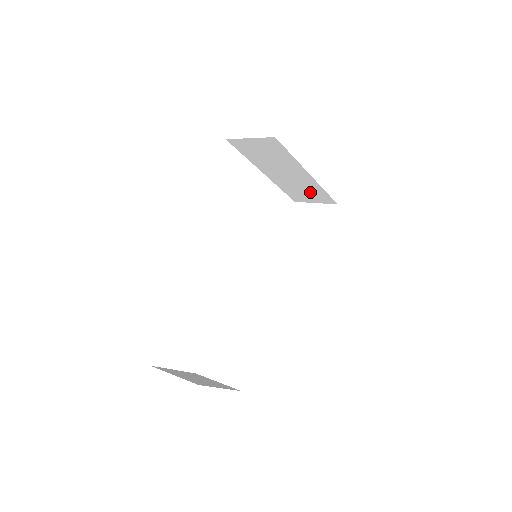
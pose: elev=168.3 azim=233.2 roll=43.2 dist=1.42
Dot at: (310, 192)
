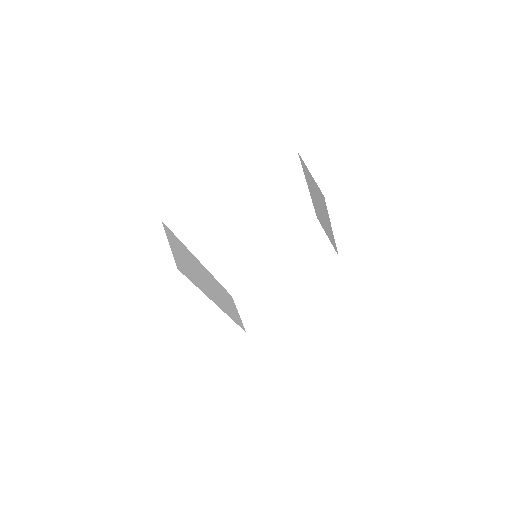
Dot at: occluded
